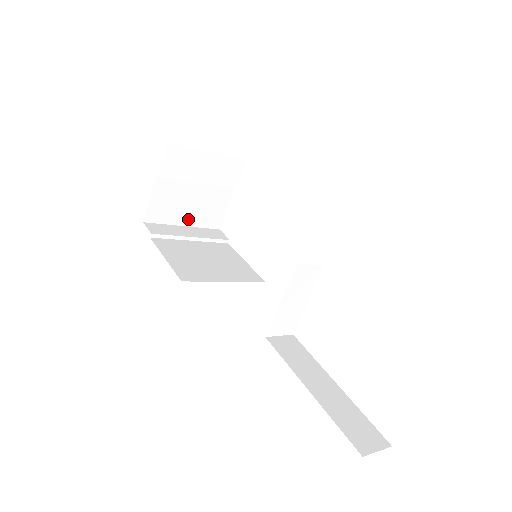
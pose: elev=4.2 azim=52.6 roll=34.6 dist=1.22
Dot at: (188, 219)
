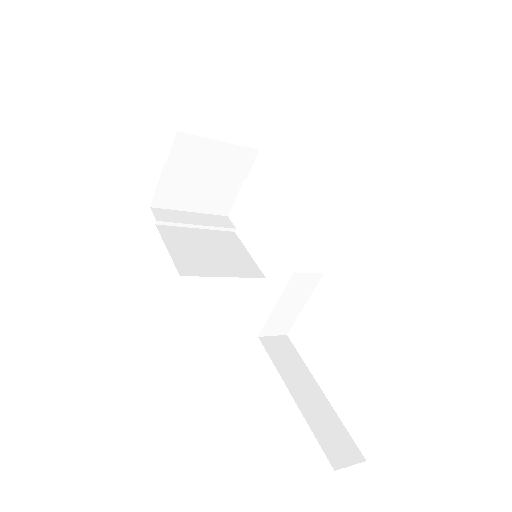
Dot at: (196, 205)
